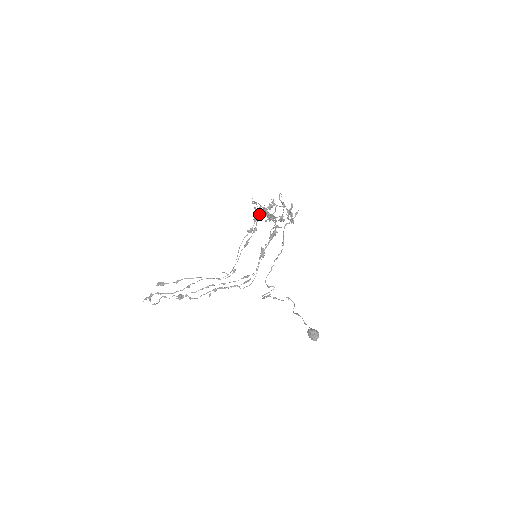
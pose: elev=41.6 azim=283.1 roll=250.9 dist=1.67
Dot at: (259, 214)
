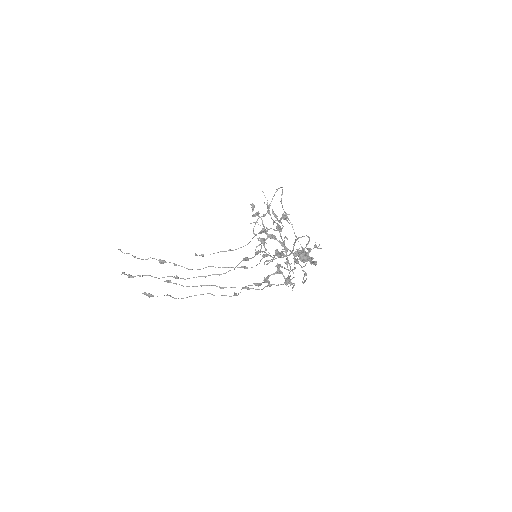
Dot at: (263, 225)
